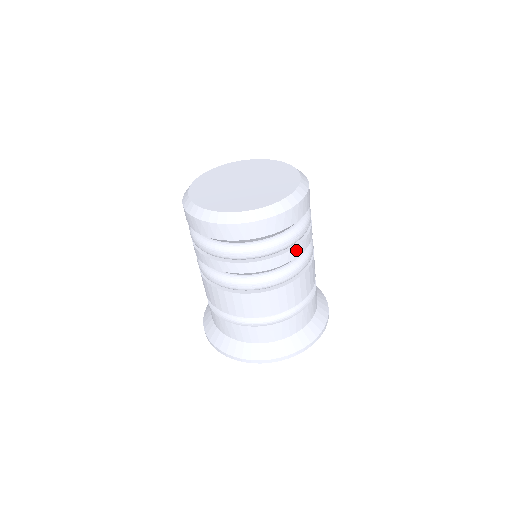
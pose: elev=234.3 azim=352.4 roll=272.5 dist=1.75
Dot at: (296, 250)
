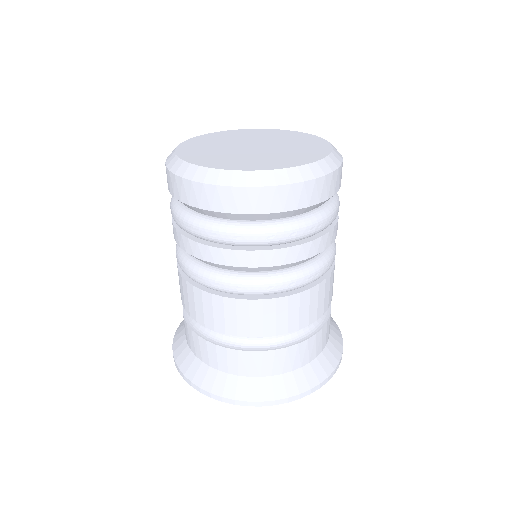
Dot at: (288, 253)
